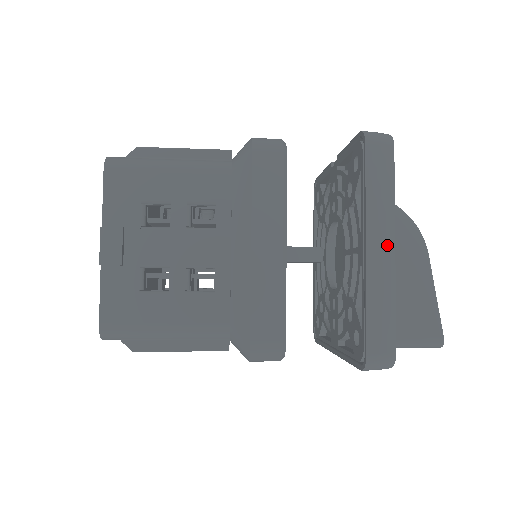
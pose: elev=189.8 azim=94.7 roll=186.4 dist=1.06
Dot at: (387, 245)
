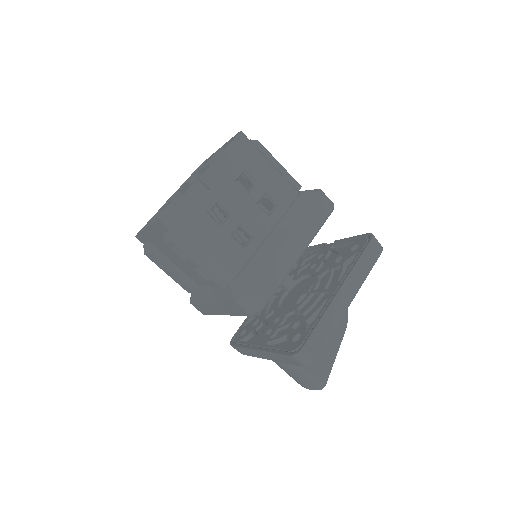
Dot at: (349, 297)
